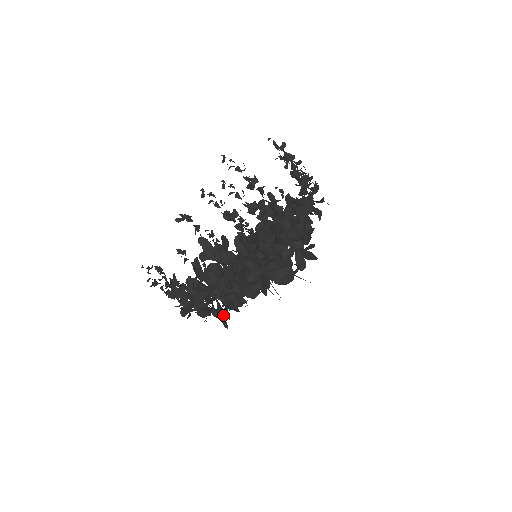
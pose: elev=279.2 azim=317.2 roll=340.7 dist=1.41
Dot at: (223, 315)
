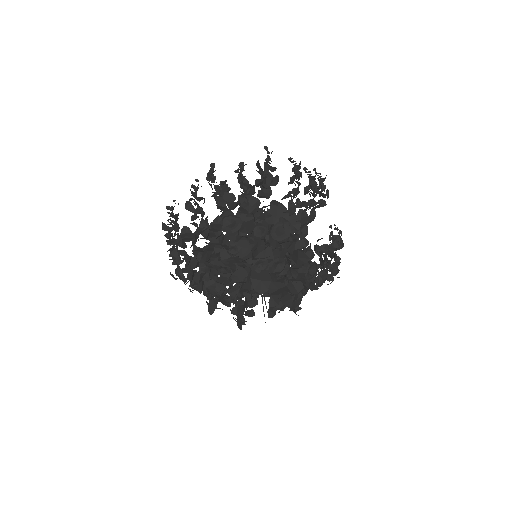
Dot at: (214, 219)
